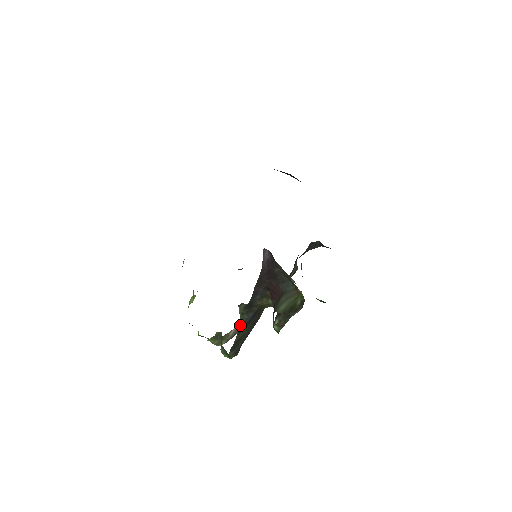
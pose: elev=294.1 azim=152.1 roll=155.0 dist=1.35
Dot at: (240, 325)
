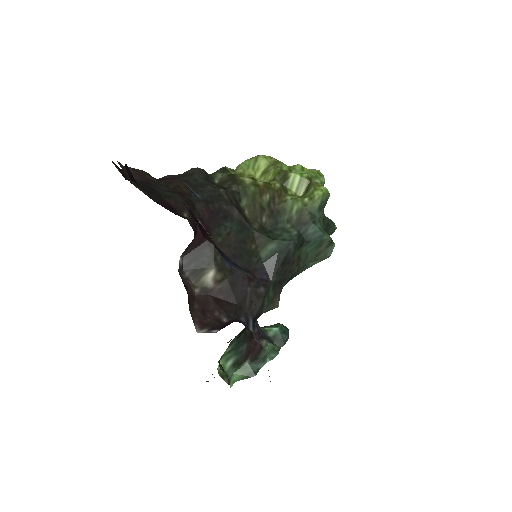
Dot at: occluded
